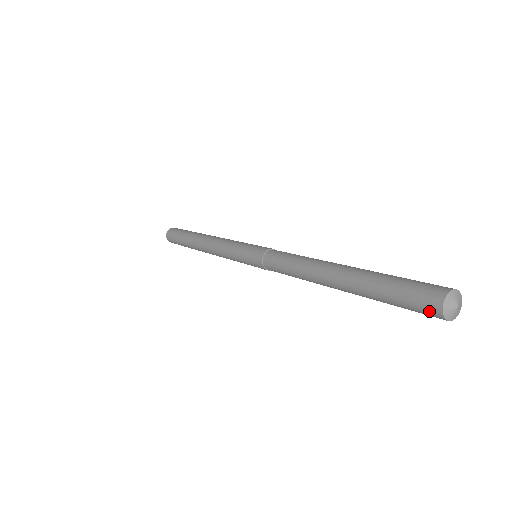
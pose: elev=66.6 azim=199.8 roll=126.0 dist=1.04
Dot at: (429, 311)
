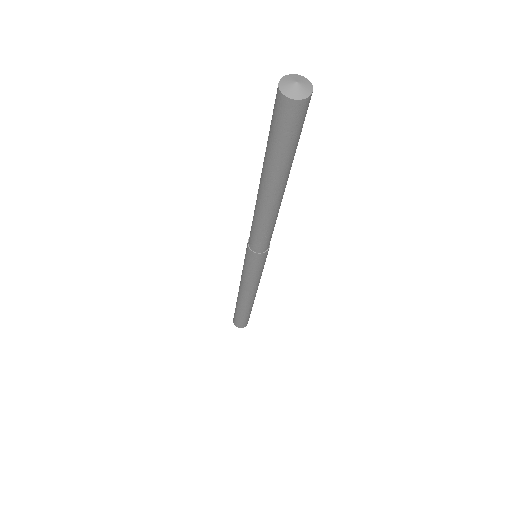
Dot at: (276, 101)
